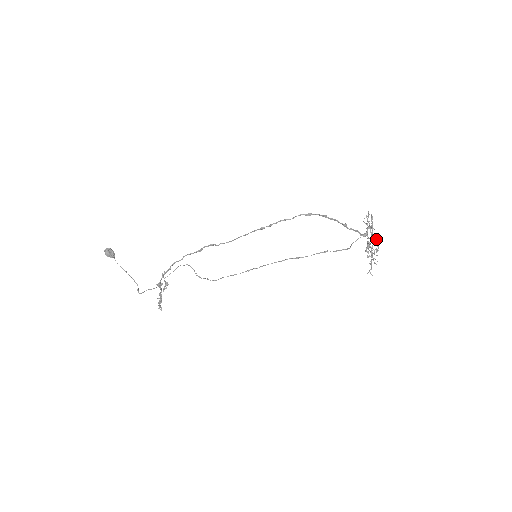
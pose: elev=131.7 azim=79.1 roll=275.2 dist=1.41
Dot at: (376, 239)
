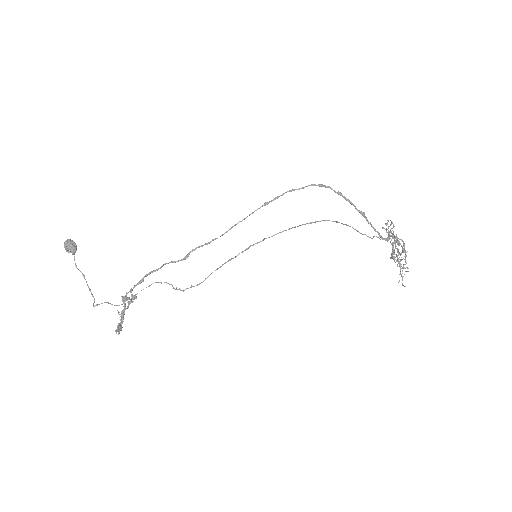
Dot at: occluded
